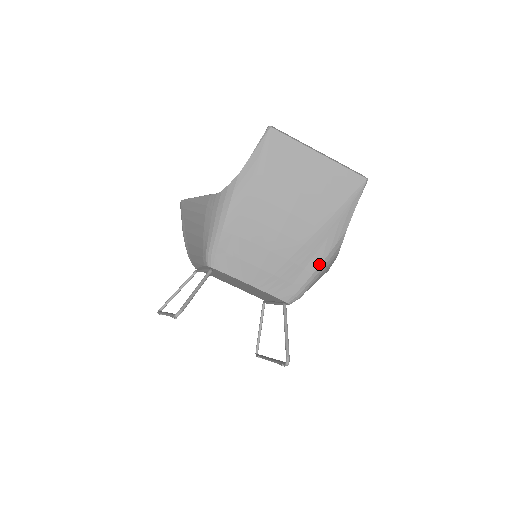
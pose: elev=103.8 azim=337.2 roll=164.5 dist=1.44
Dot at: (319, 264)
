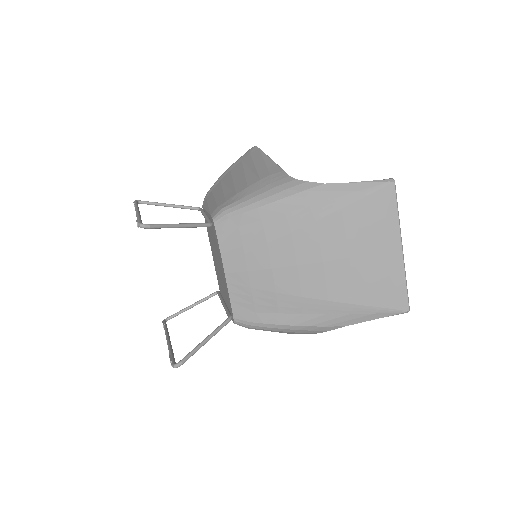
Dot at: (293, 324)
